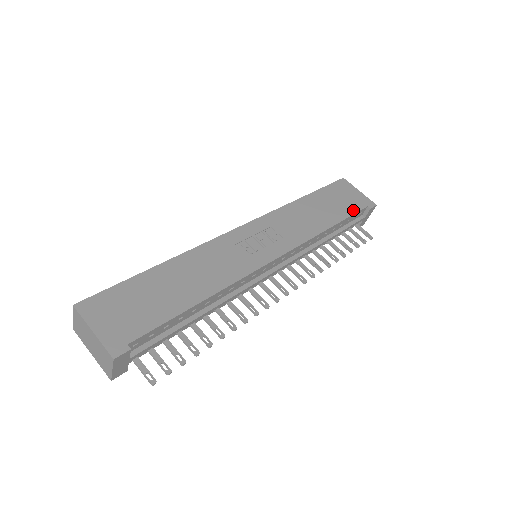
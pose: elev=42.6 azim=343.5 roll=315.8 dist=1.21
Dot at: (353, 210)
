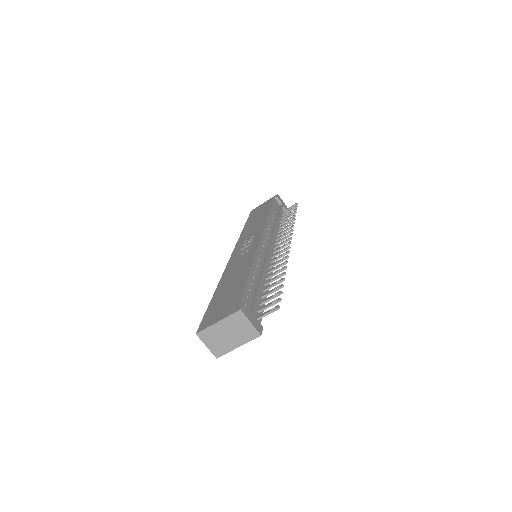
Dot at: (270, 204)
